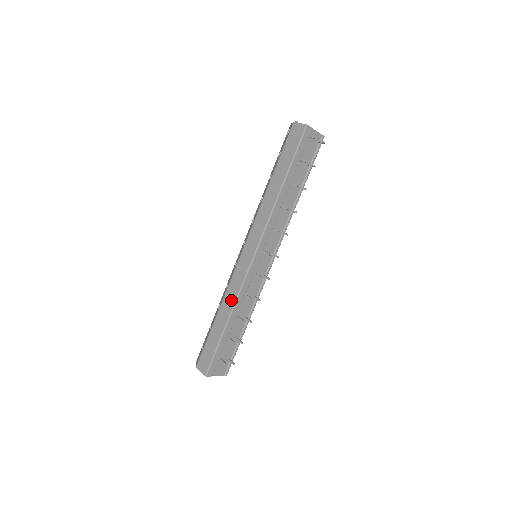
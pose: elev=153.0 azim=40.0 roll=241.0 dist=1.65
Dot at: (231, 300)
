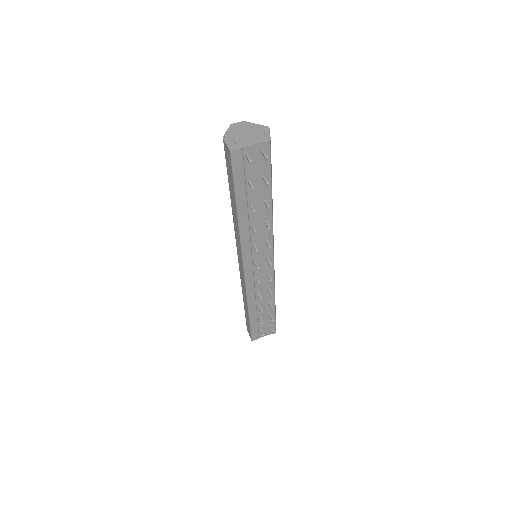
Dot at: (245, 296)
